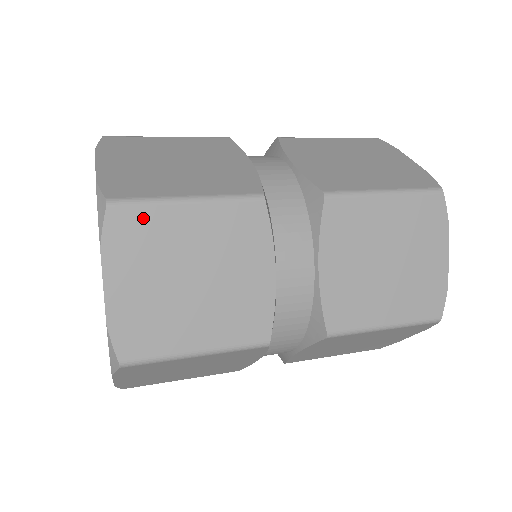
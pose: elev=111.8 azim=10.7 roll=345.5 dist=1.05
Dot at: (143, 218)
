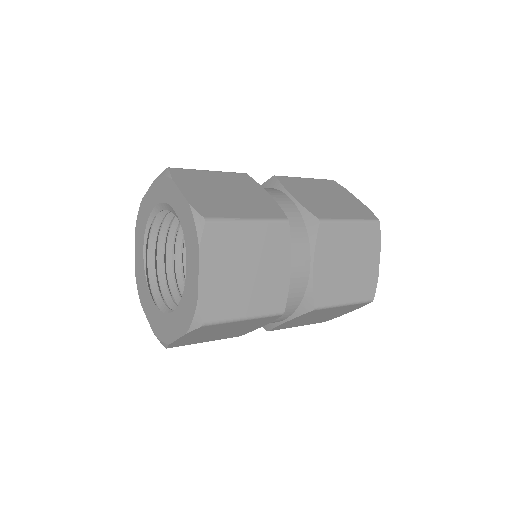
Dot at: (189, 173)
